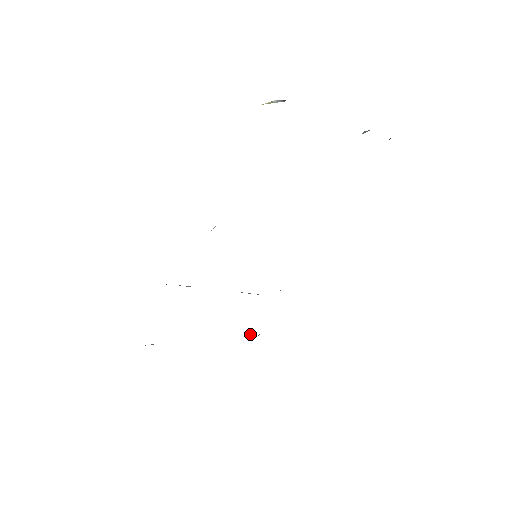
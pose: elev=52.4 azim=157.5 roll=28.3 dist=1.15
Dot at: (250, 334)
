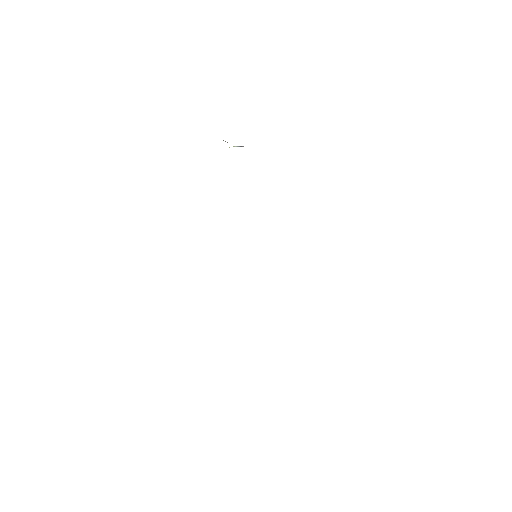
Dot at: occluded
